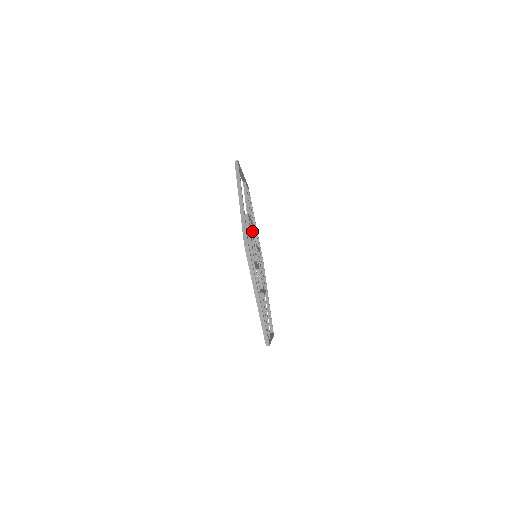
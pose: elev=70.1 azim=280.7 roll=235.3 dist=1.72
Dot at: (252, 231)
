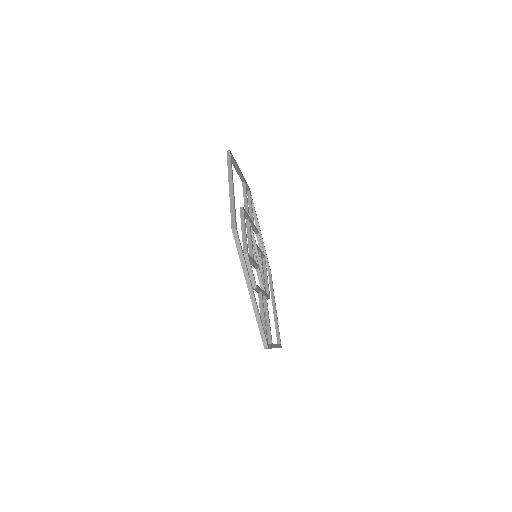
Dot at: (250, 228)
